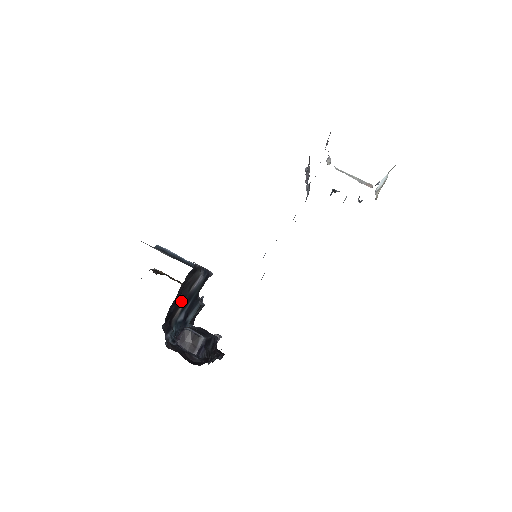
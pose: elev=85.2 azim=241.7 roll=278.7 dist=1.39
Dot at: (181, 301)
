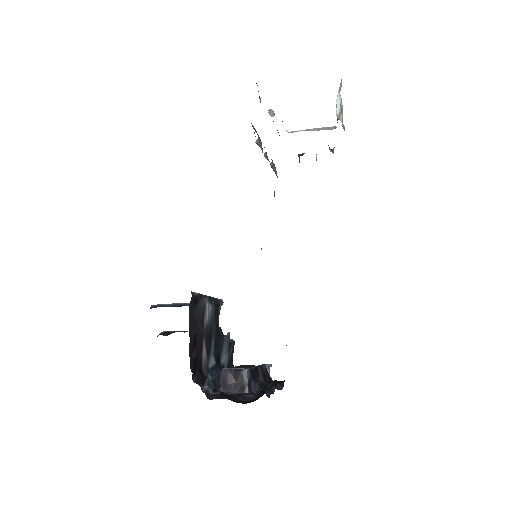
Dot at: (200, 342)
